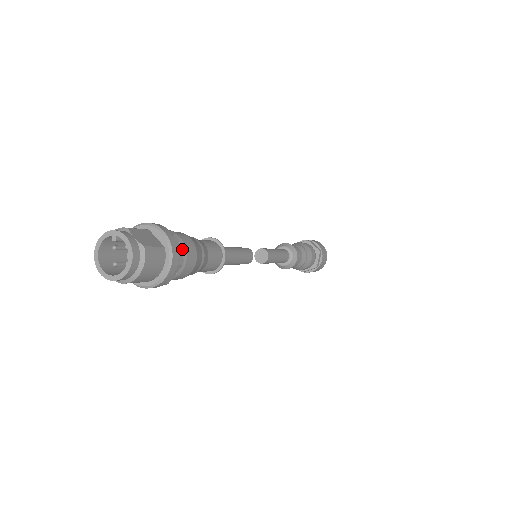
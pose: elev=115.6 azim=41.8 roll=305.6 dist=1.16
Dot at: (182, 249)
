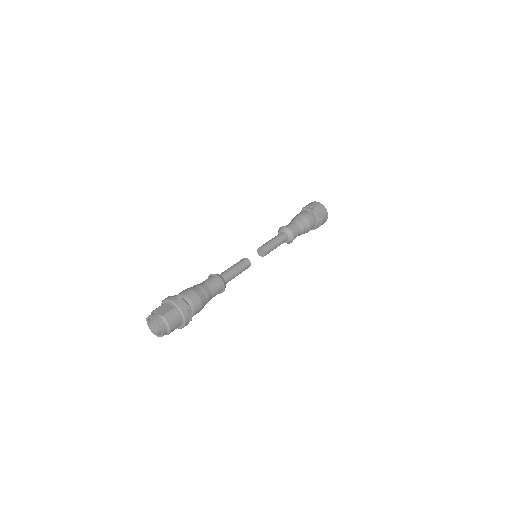
Dot at: (187, 300)
